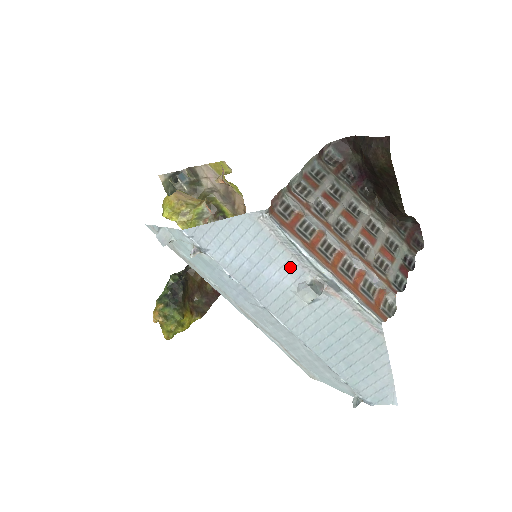
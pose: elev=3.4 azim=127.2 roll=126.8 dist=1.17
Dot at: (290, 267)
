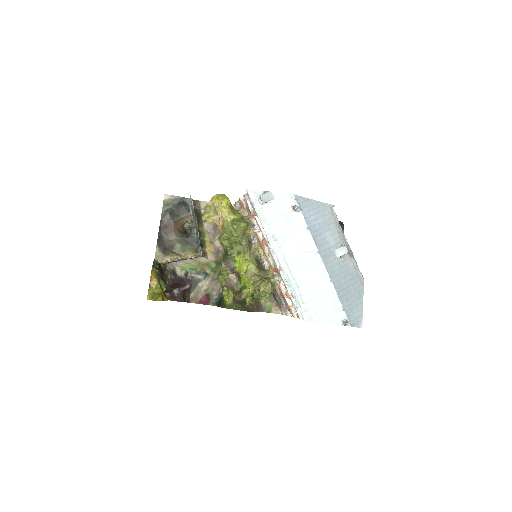
Dot at: (335, 236)
